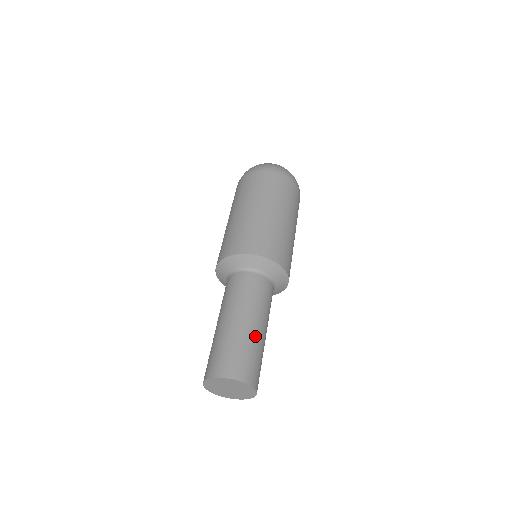
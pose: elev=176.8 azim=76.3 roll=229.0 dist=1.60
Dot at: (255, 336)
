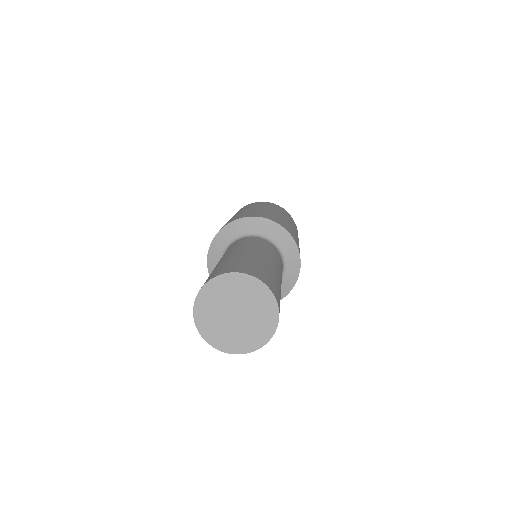
Dot at: (273, 268)
